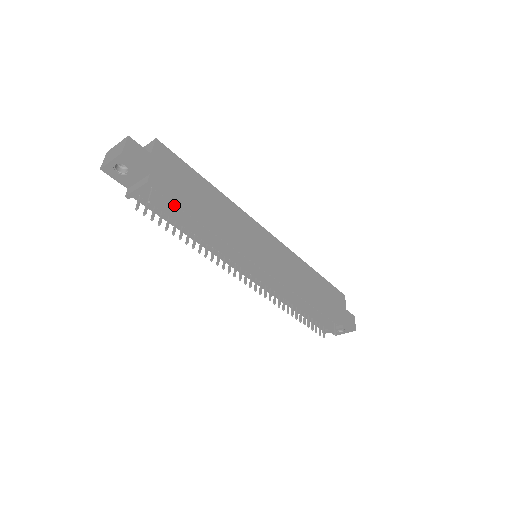
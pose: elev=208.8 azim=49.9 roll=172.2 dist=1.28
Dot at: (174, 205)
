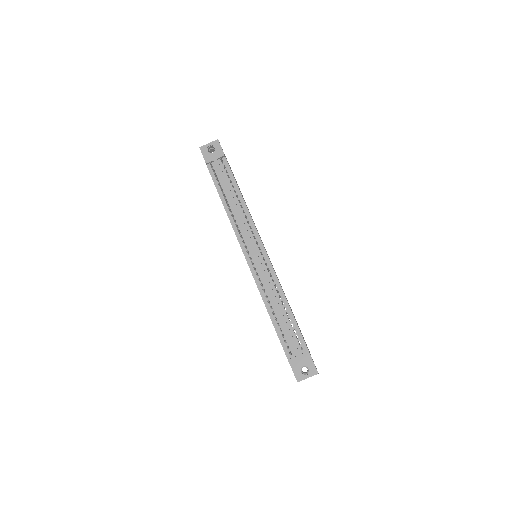
Dot at: occluded
